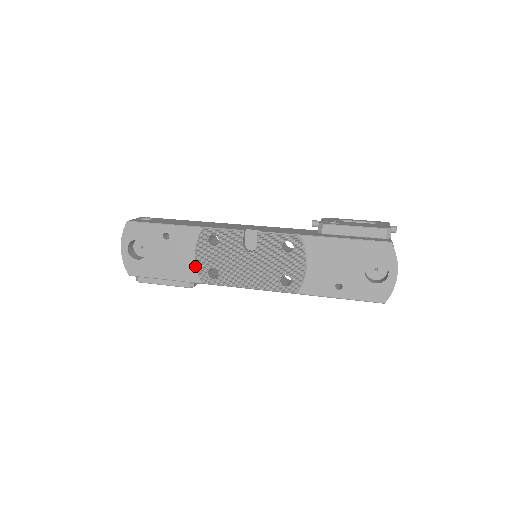
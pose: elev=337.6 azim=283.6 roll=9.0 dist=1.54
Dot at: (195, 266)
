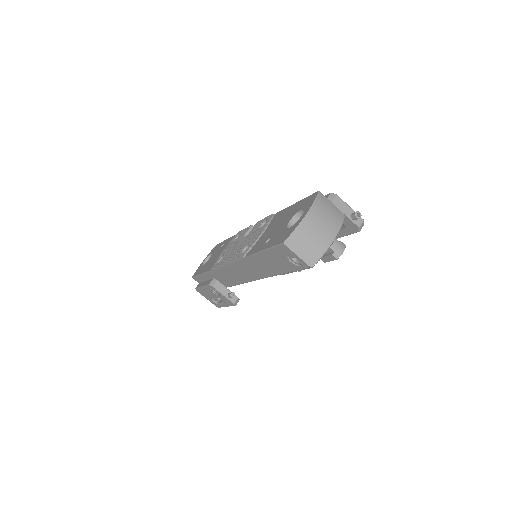
Dot at: occluded
